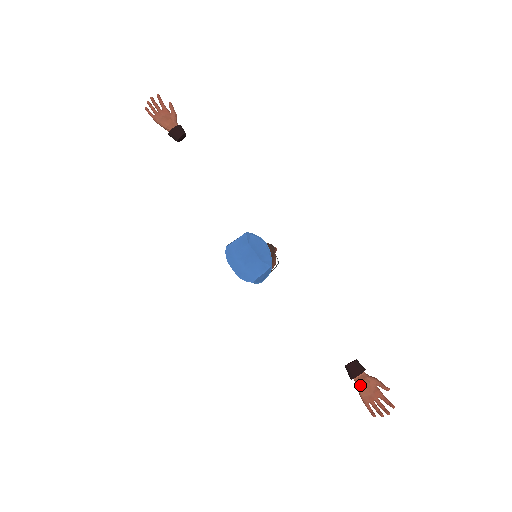
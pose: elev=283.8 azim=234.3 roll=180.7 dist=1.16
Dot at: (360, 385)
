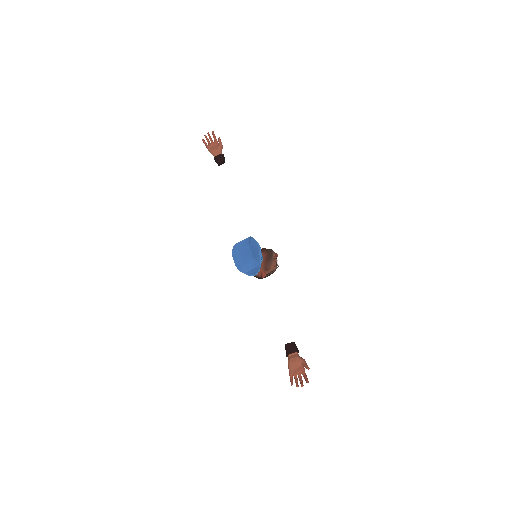
Dot at: (290, 361)
